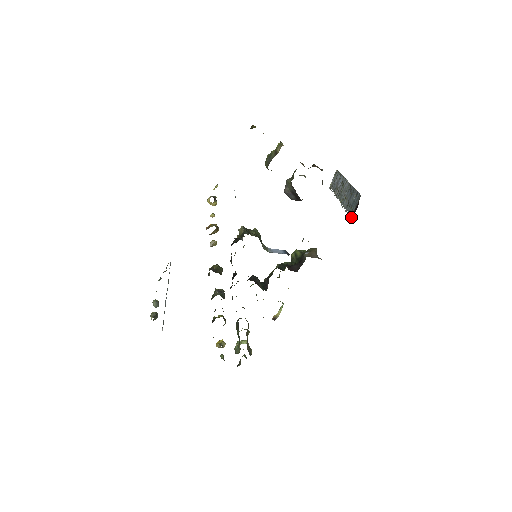
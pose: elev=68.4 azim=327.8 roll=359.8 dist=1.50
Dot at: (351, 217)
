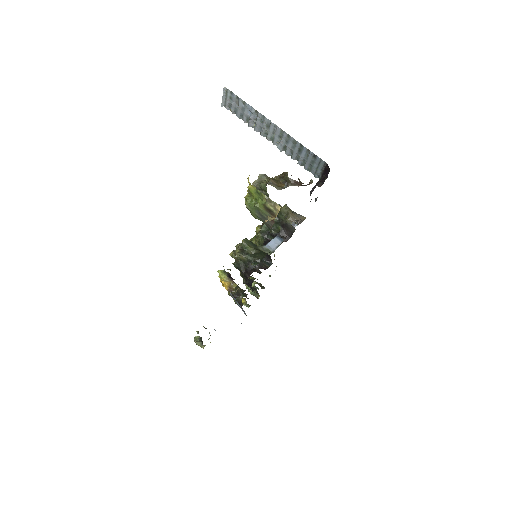
Dot at: occluded
